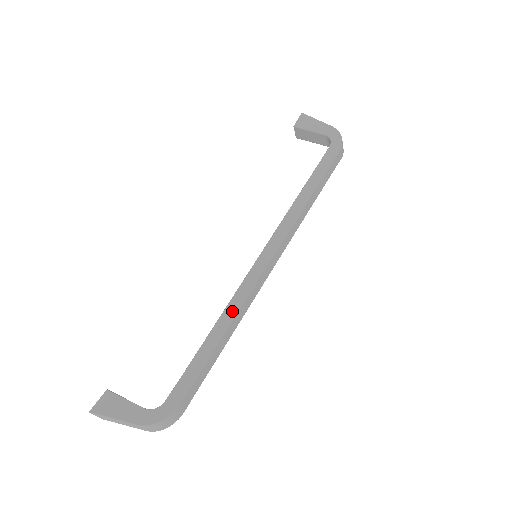
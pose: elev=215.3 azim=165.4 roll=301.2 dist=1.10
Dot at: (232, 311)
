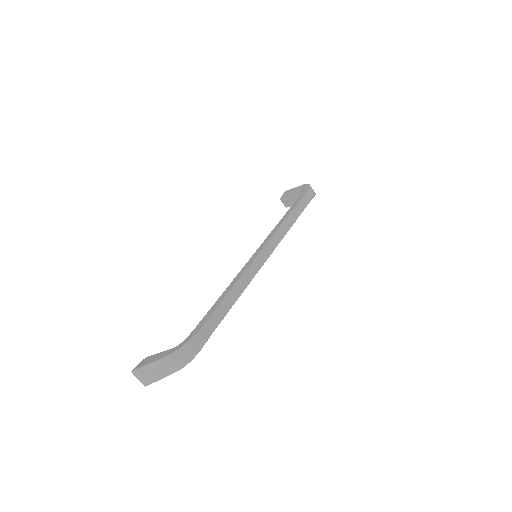
Dot at: (236, 279)
